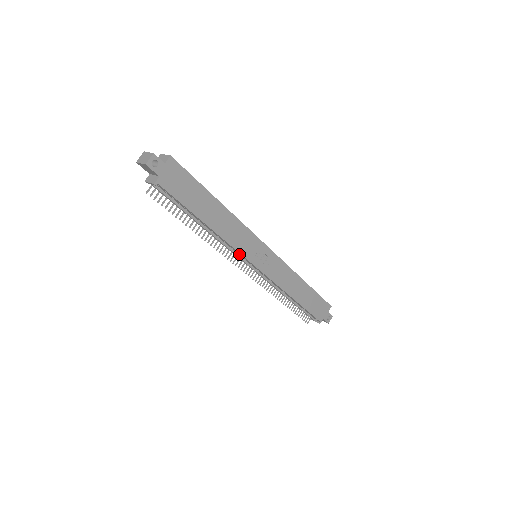
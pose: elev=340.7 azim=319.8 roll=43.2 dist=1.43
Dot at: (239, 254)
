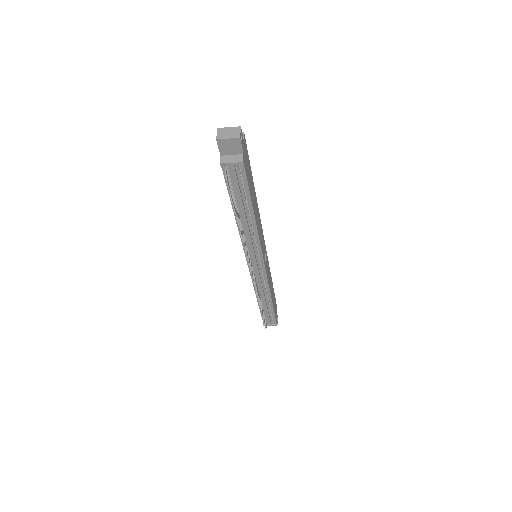
Dot at: (257, 252)
